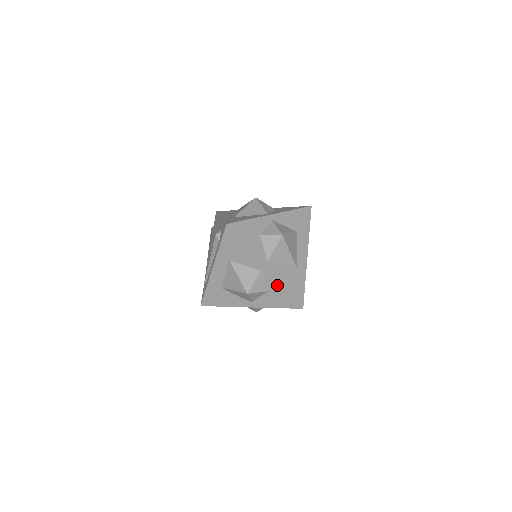
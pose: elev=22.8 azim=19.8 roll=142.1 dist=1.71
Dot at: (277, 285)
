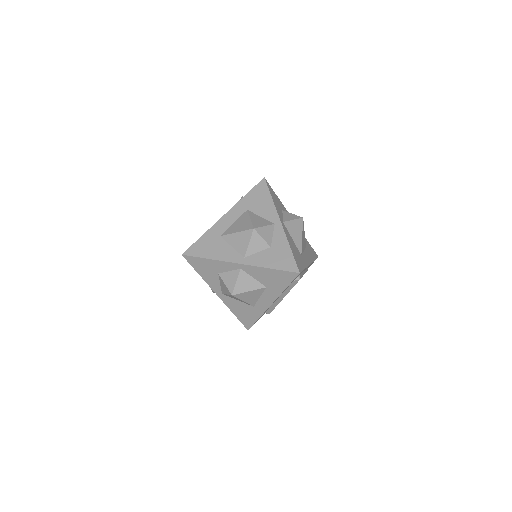
Dot at: (283, 241)
